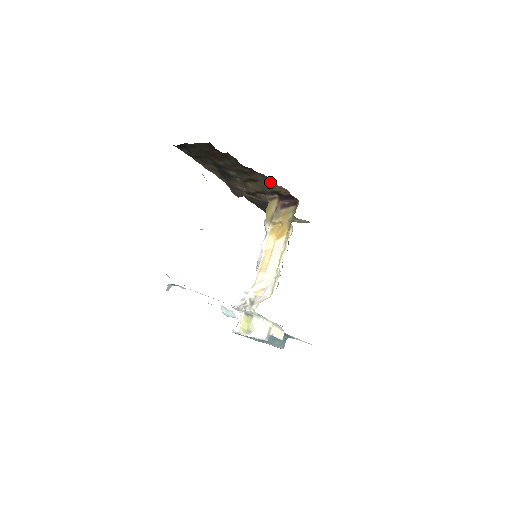
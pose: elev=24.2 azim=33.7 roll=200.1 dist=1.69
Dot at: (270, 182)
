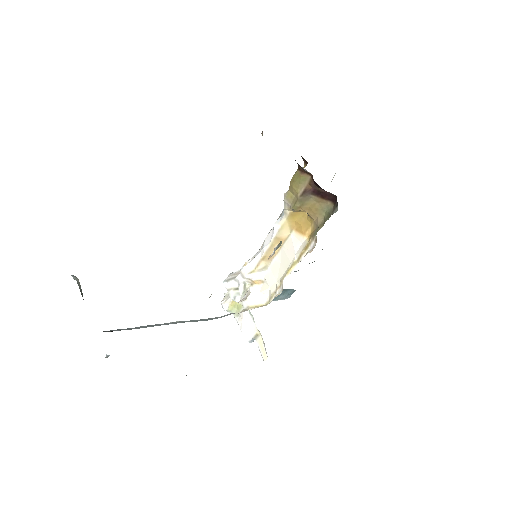
Dot at: occluded
